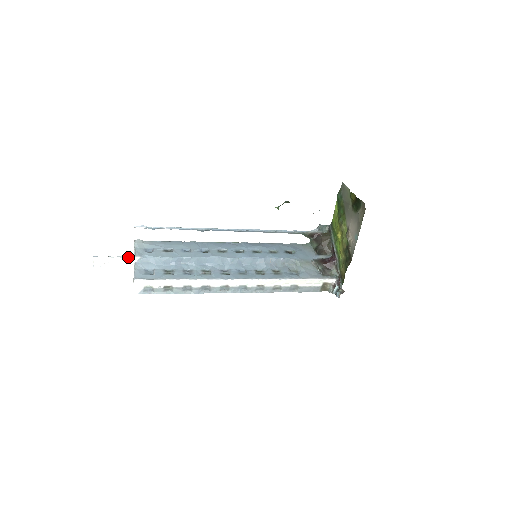
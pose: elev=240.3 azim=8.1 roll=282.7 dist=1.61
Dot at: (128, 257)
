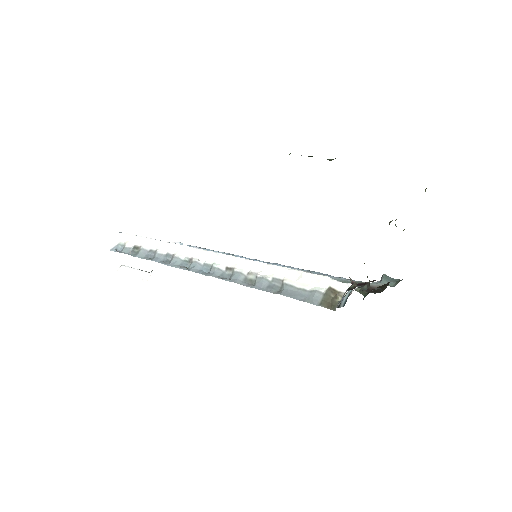
Dot at: (145, 271)
